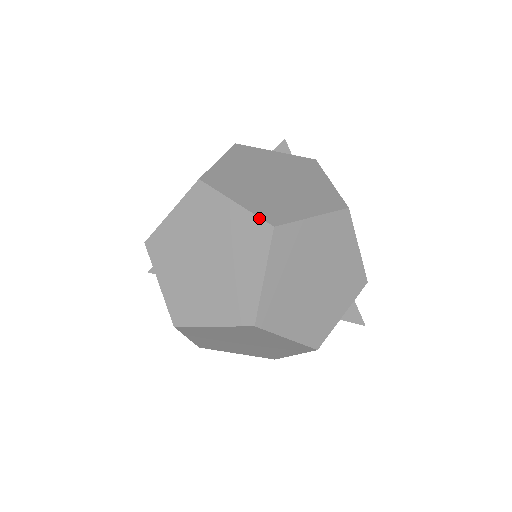
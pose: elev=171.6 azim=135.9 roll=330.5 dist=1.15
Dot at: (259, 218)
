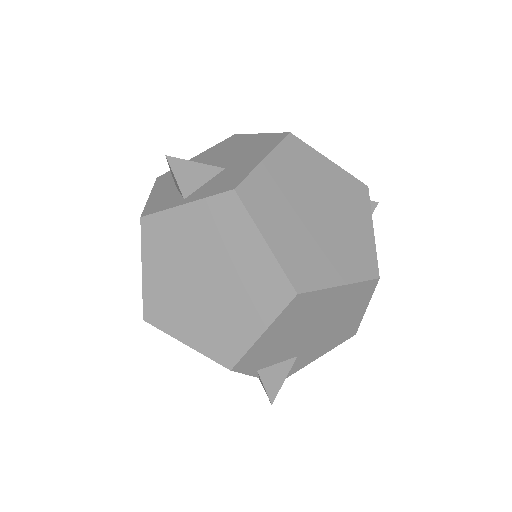
Dot at: (220, 142)
